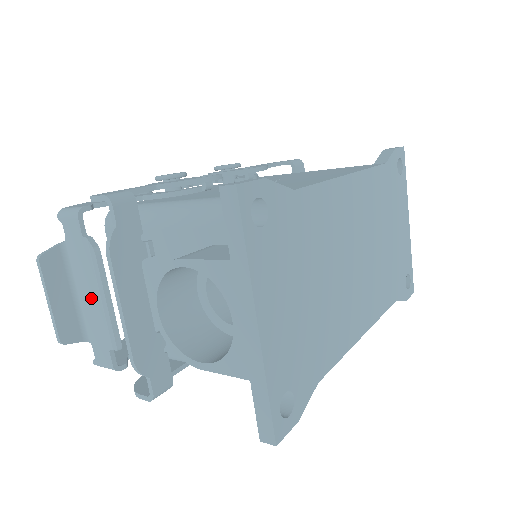
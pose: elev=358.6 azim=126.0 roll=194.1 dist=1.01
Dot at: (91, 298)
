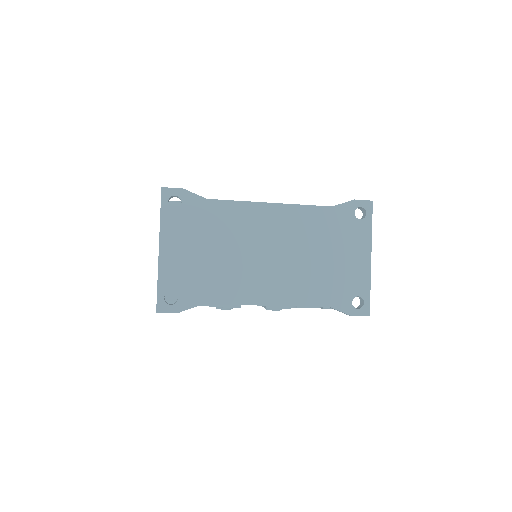
Dot at: occluded
